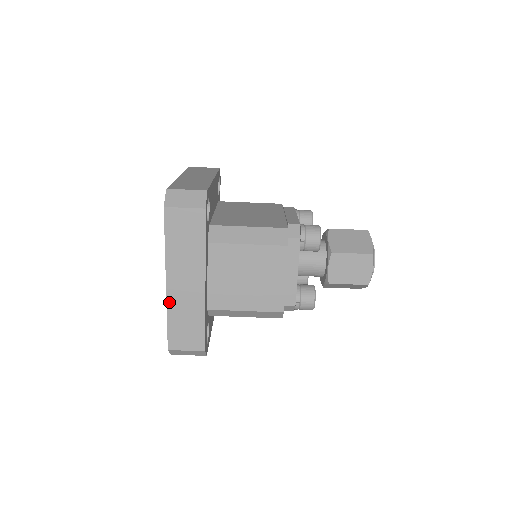
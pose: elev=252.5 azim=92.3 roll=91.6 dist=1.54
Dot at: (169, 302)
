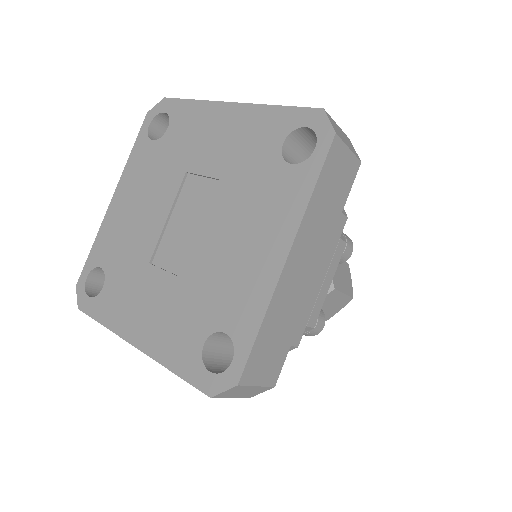
Dot at: (120, 335)
